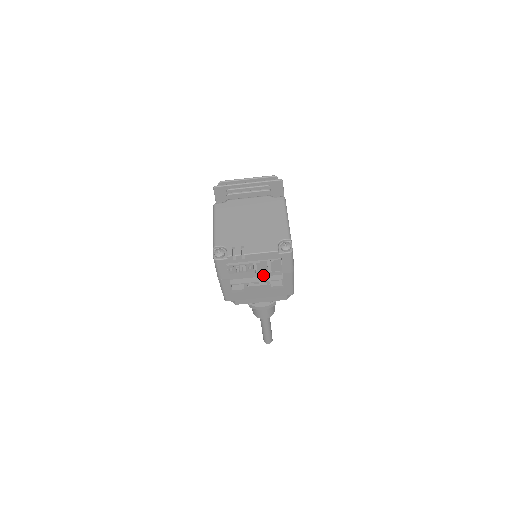
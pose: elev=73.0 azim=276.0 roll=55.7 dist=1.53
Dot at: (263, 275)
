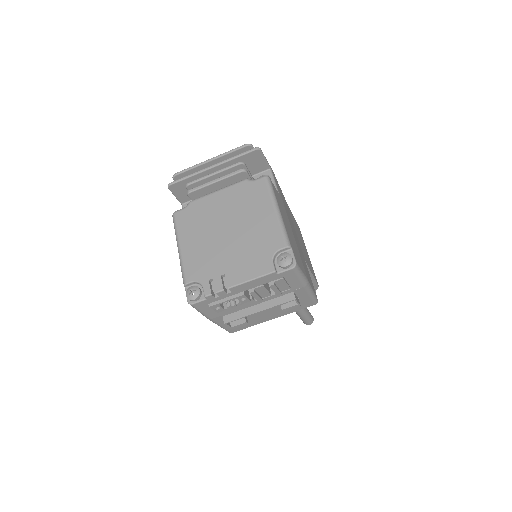
Dot at: (266, 299)
